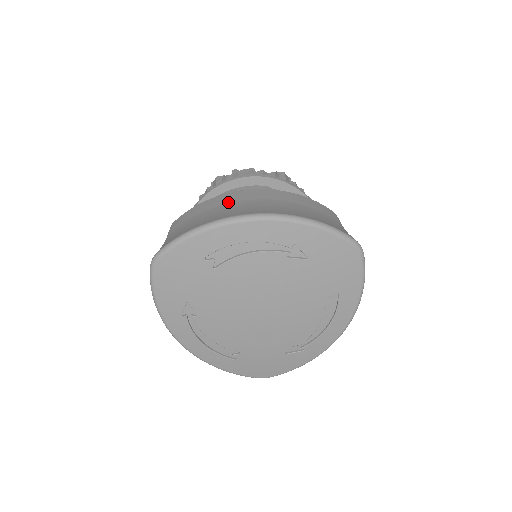
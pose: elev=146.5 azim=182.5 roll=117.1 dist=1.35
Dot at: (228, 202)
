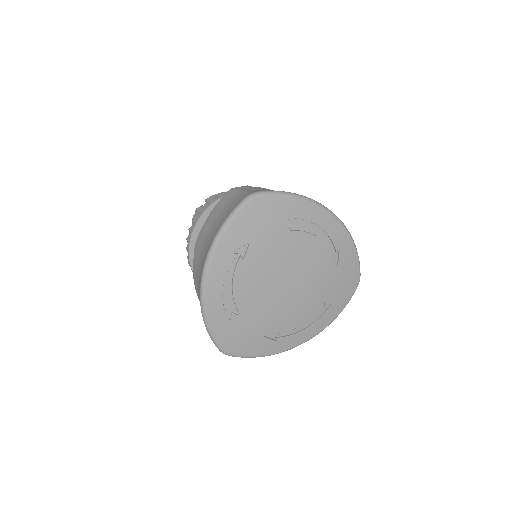
Dot at: occluded
